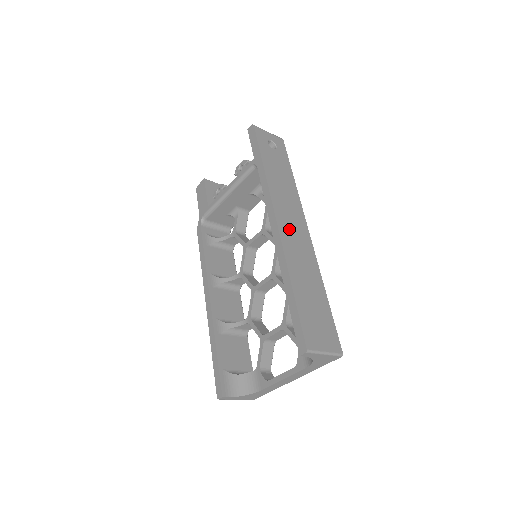
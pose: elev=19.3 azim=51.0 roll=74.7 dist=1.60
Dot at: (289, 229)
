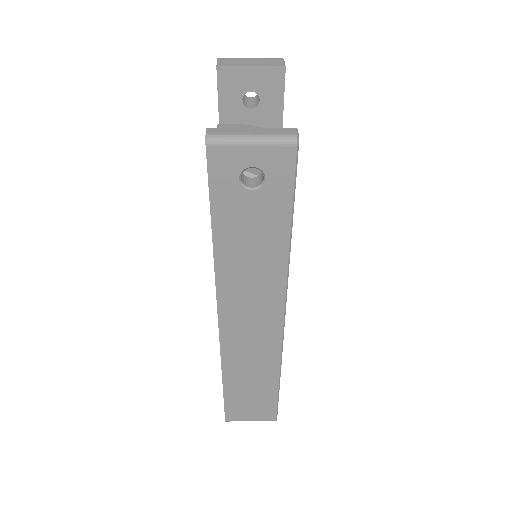
Dot at: (241, 329)
